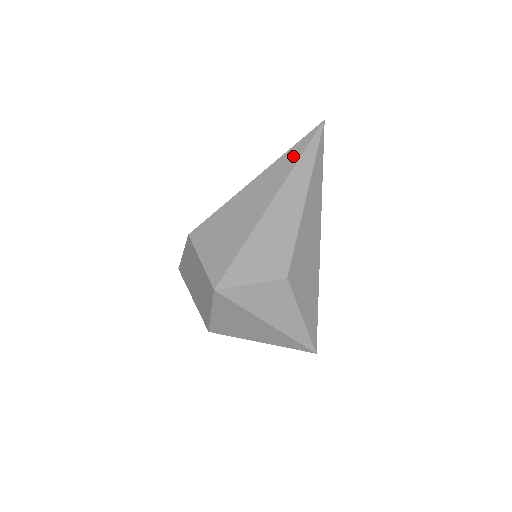
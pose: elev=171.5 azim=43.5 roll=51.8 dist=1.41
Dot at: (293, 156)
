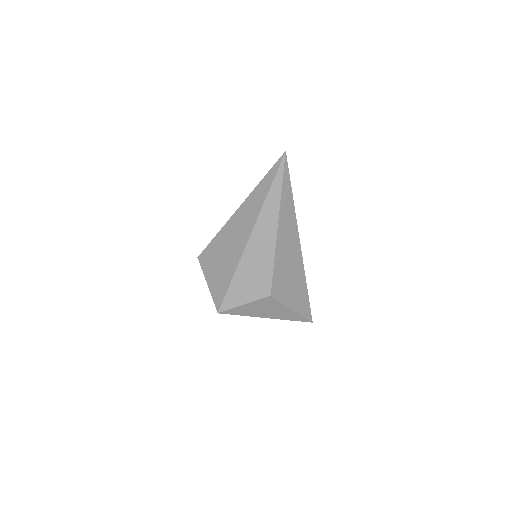
Dot at: (262, 192)
